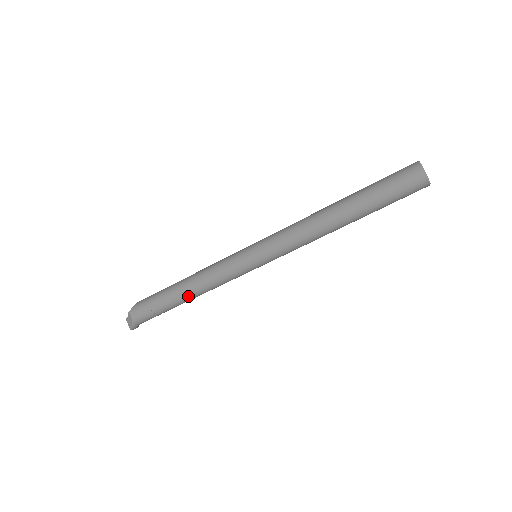
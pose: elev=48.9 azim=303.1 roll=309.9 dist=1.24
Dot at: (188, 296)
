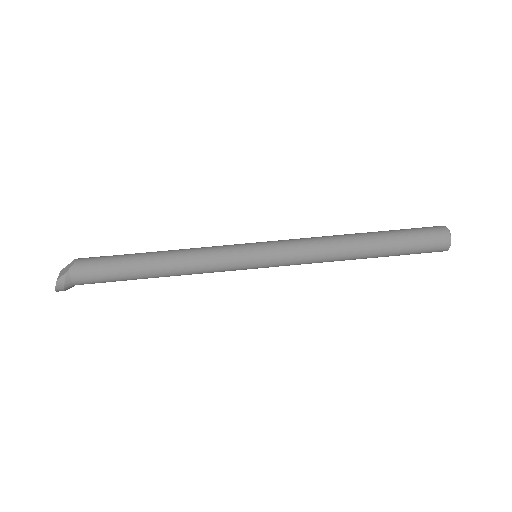
Dot at: (160, 261)
